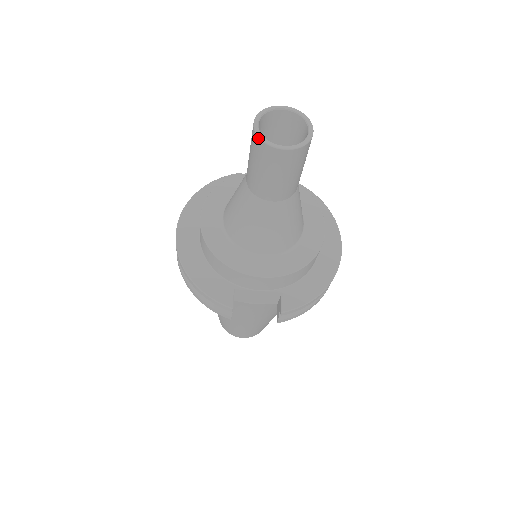
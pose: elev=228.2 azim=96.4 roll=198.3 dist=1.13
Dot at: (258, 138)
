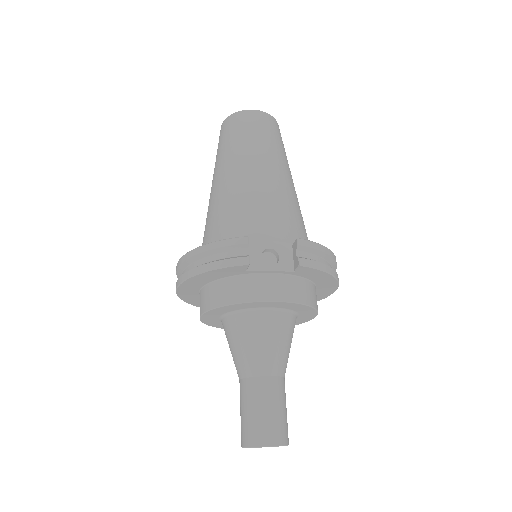
Dot at: occluded
